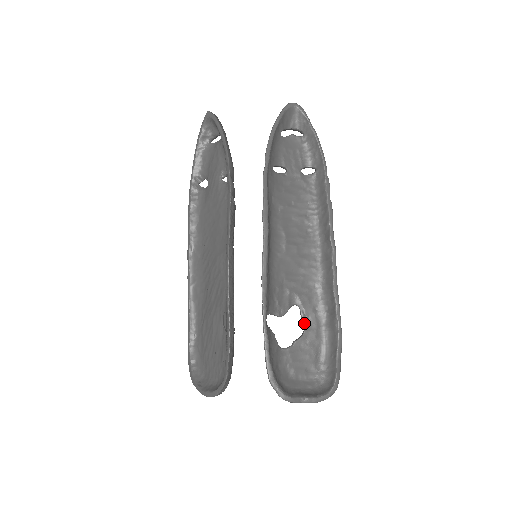
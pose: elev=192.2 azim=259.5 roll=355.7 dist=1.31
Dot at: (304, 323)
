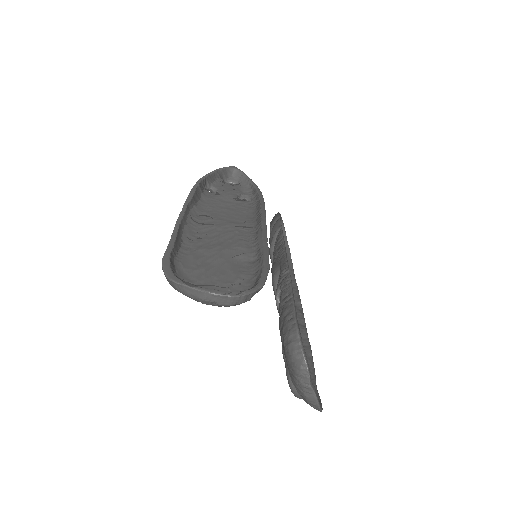
Dot at: occluded
